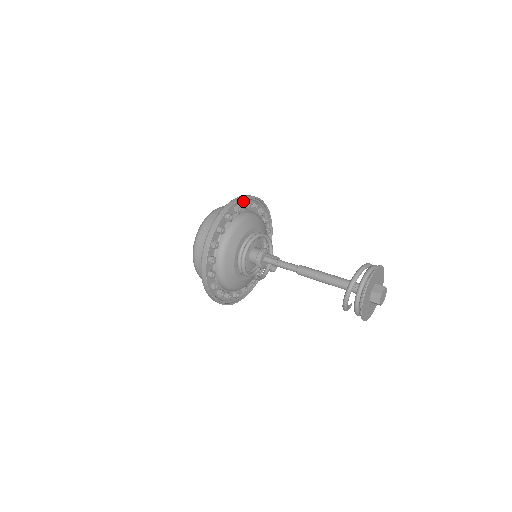
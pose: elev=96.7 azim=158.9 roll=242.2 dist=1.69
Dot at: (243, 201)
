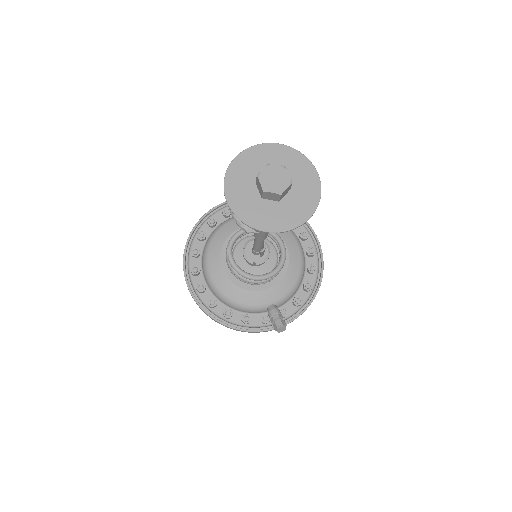
Dot at: occluded
